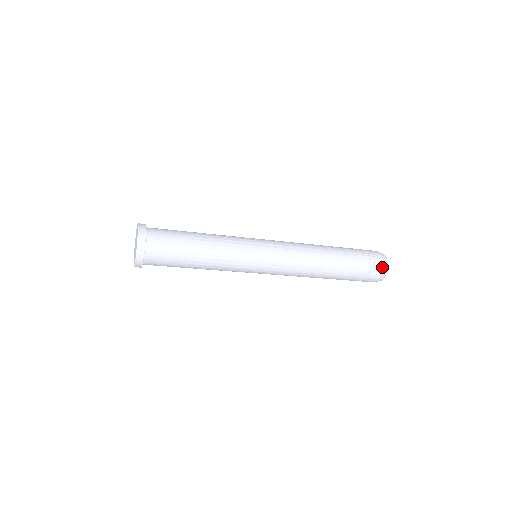
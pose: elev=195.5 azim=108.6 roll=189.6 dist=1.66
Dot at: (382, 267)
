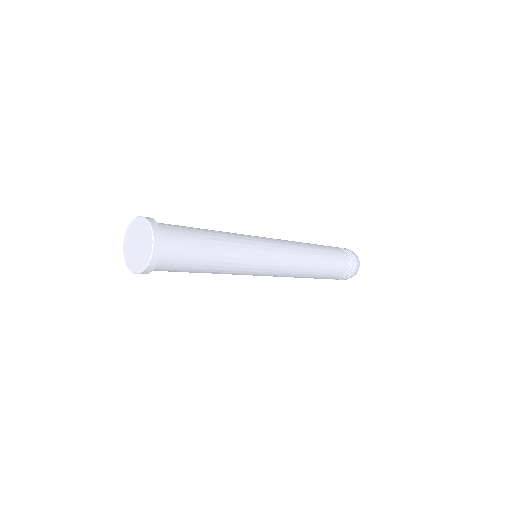
Dot at: (352, 276)
